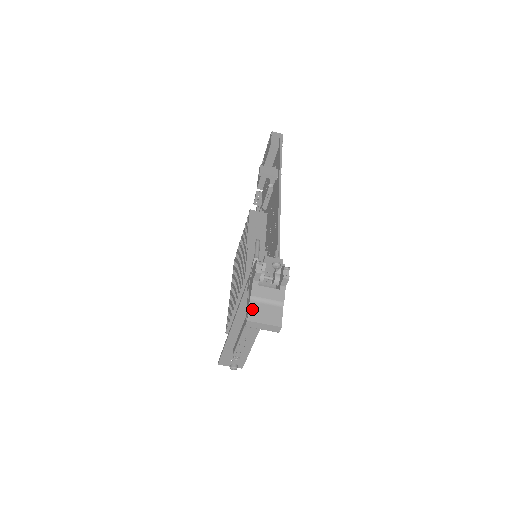
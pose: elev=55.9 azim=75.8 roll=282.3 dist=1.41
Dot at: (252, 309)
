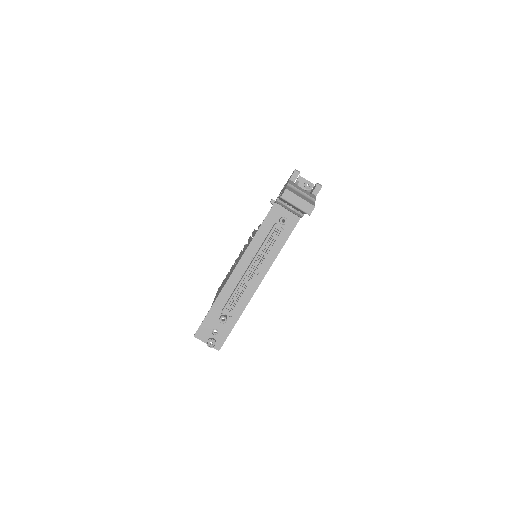
Dot at: (289, 188)
